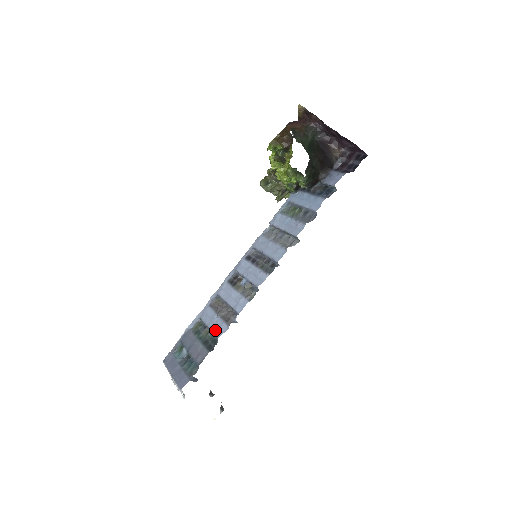
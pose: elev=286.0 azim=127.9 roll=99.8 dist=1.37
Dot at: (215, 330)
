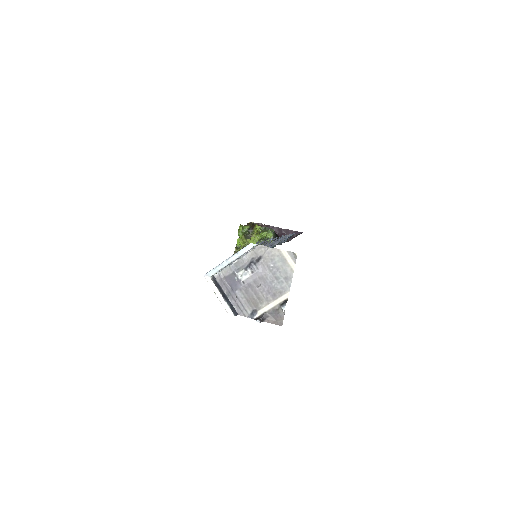
Dot at: occluded
